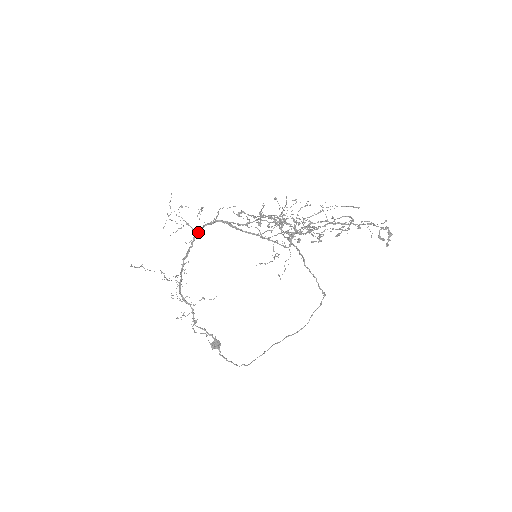
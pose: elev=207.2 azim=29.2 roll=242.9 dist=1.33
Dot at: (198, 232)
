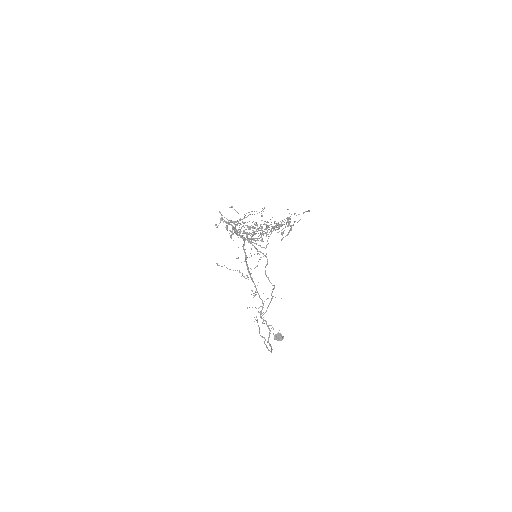
Dot at: (244, 240)
